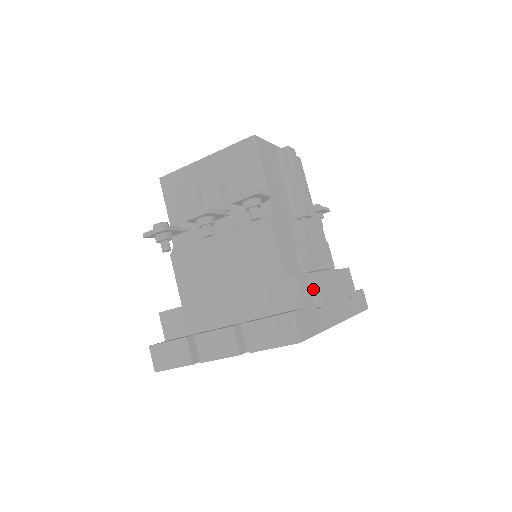
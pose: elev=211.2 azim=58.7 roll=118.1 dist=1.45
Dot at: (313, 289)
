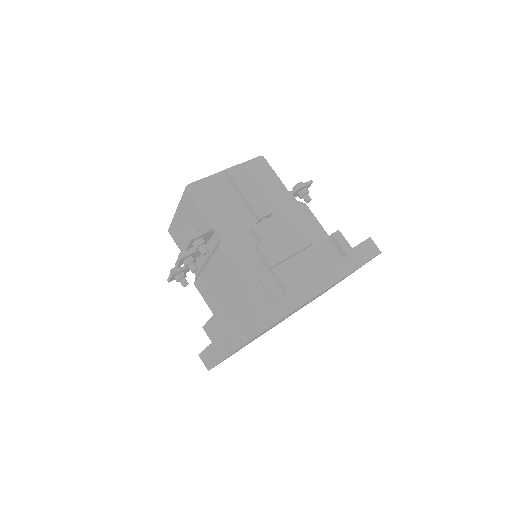
Dot at: (277, 282)
